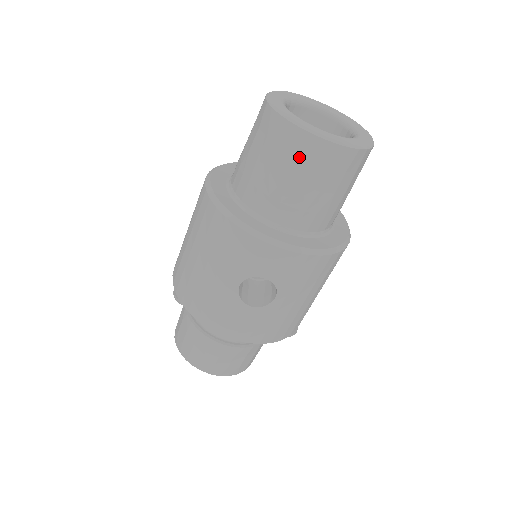
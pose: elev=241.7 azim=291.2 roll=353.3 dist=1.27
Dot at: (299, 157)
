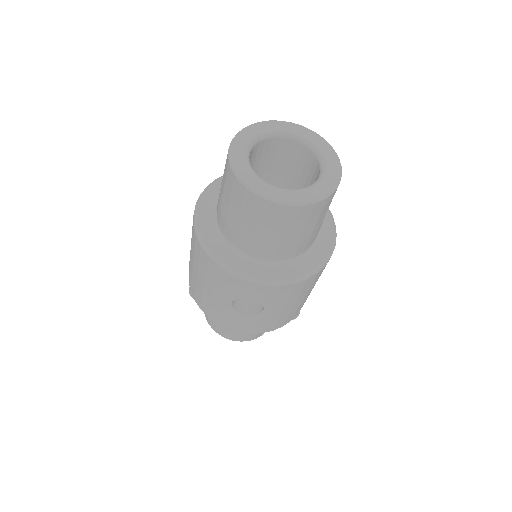
Dot at: (259, 215)
